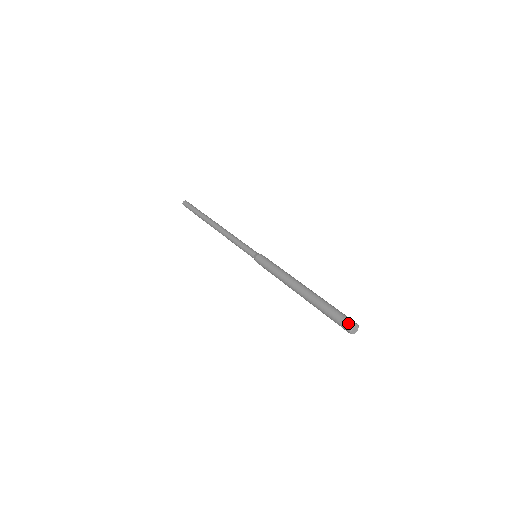
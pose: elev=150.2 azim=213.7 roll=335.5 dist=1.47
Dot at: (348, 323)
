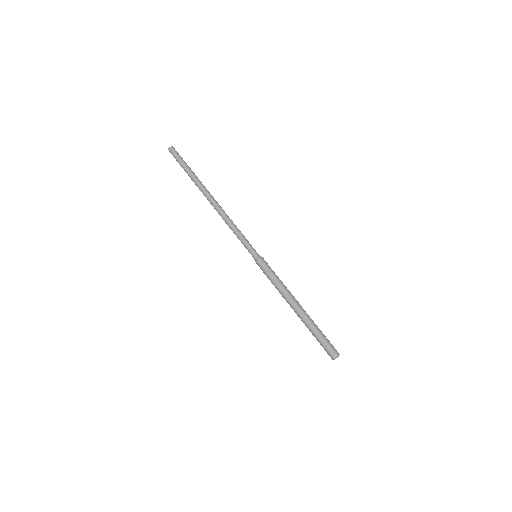
Dot at: (331, 356)
